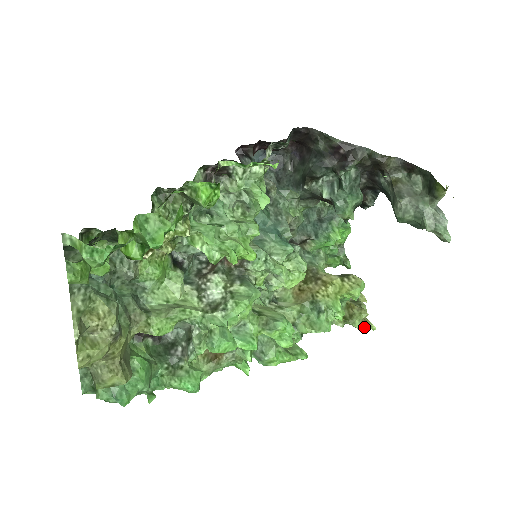
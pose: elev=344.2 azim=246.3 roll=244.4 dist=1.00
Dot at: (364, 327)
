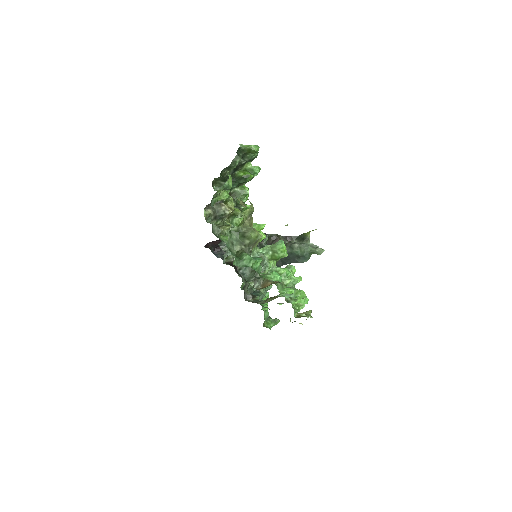
Dot at: occluded
